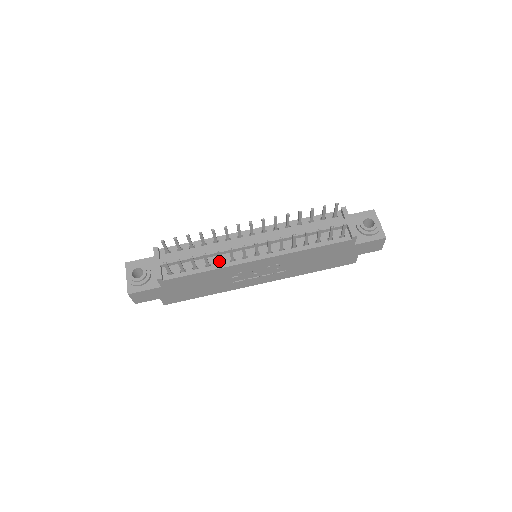
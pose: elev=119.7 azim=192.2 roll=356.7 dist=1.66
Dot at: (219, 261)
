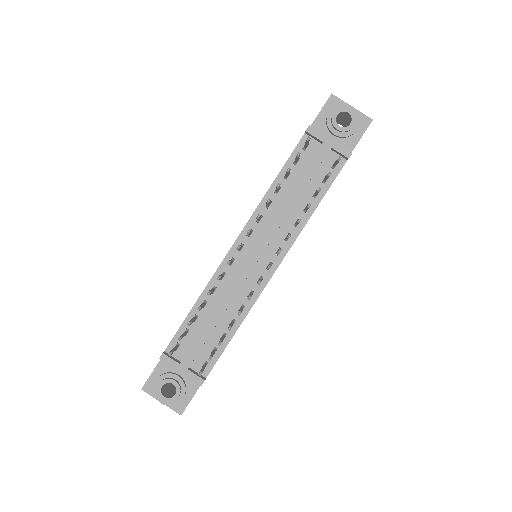
Dot at: occluded
